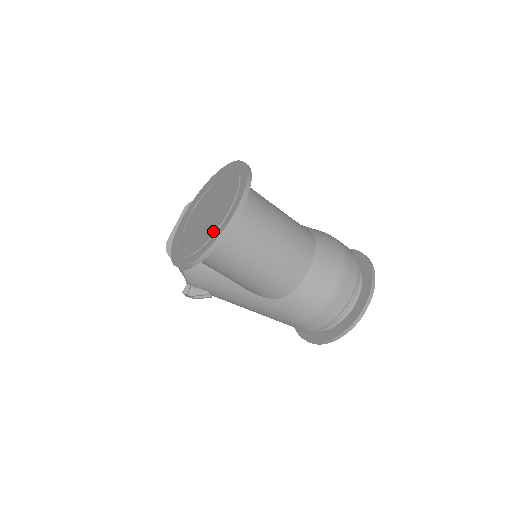
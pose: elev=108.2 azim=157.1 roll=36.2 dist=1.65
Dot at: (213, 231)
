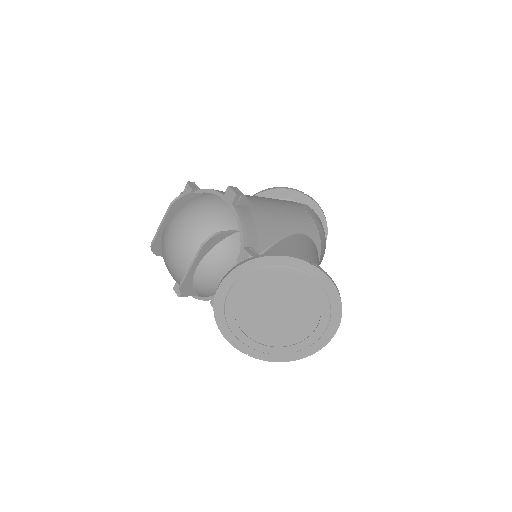
Dot at: (298, 348)
